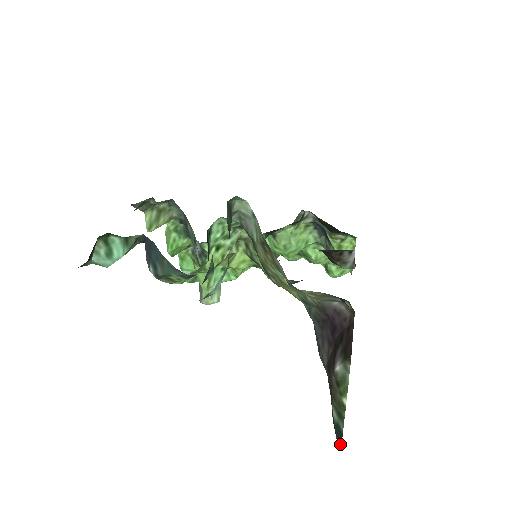
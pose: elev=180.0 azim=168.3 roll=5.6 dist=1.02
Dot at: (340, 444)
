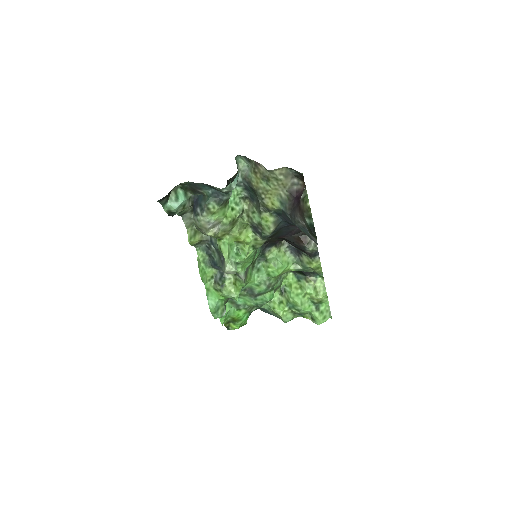
Dot at: (315, 232)
